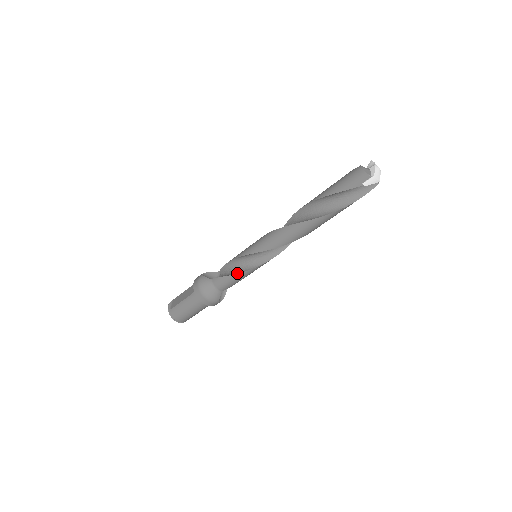
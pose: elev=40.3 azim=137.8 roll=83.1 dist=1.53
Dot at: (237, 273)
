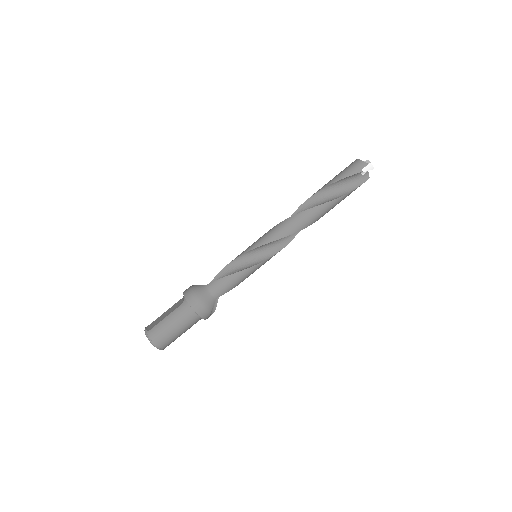
Dot at: (238, 271)
